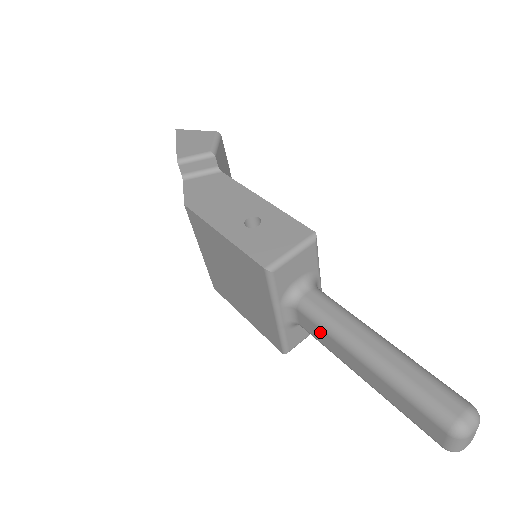
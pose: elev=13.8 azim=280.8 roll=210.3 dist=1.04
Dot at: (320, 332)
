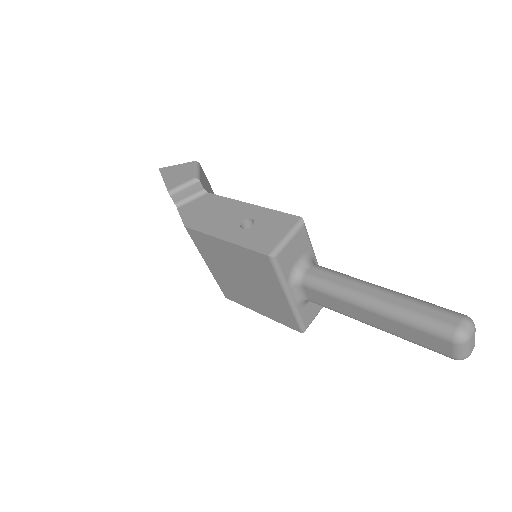
Dot at: (328, 299)
